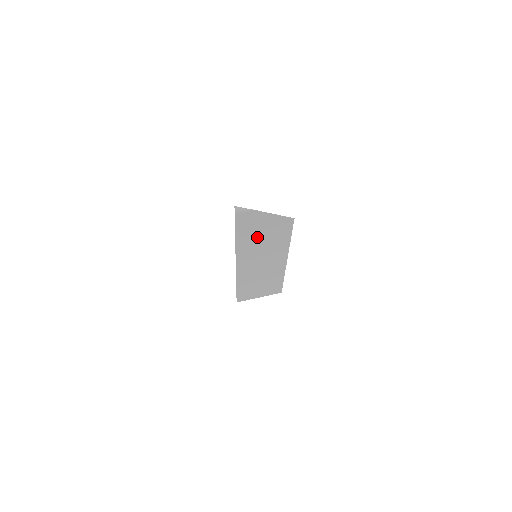
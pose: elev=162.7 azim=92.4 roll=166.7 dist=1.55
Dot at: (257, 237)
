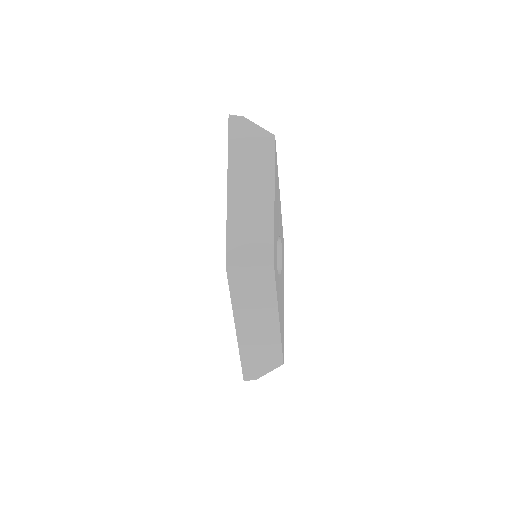
Dot at: (246, 152)
